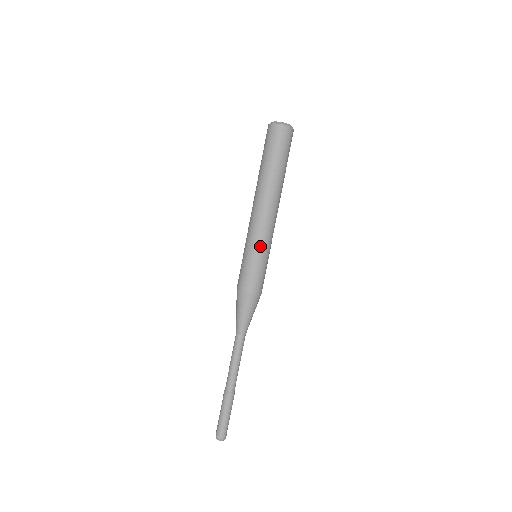
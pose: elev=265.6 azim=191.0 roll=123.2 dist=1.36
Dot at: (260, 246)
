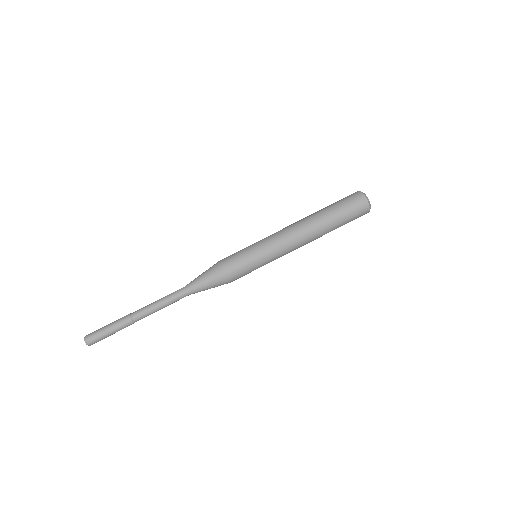
Dot at: (264, 246)
